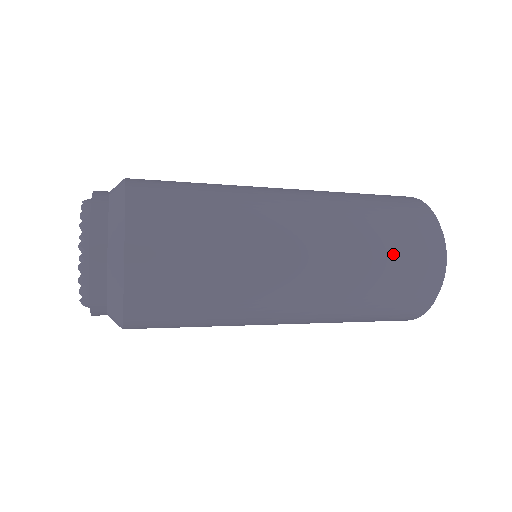
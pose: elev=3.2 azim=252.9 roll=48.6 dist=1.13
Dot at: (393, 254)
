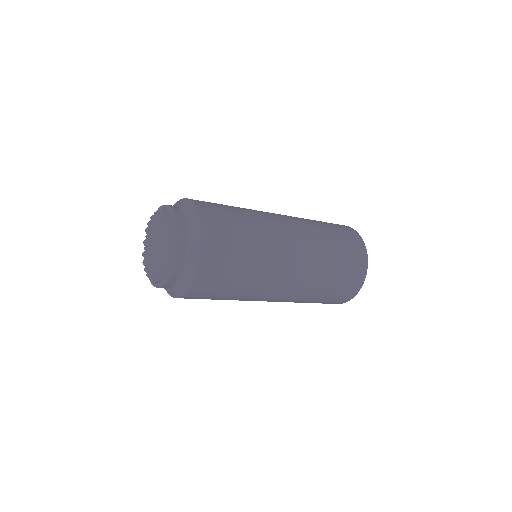
Dot at: (340, 270)
